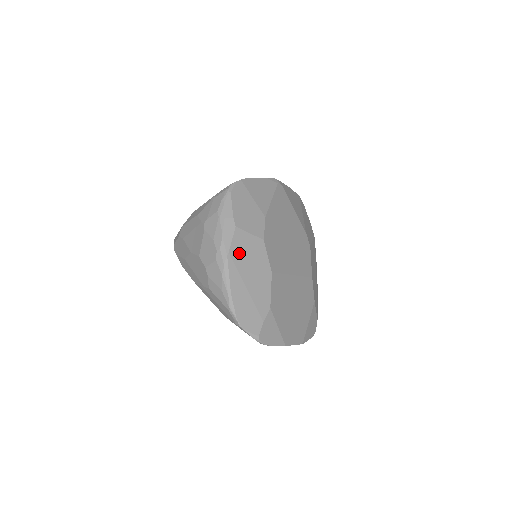
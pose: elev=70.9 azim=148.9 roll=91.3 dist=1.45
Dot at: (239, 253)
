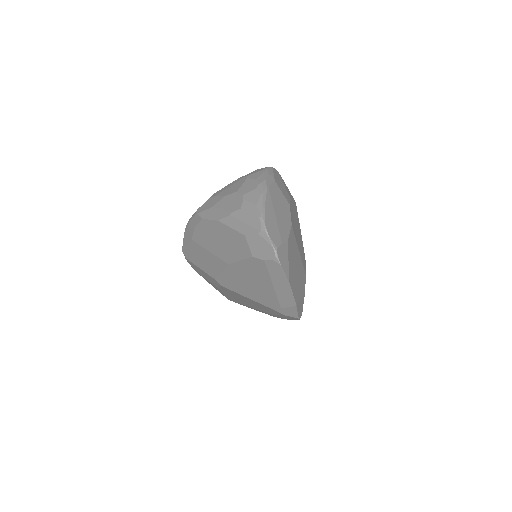
Dot at: (274, 194)
